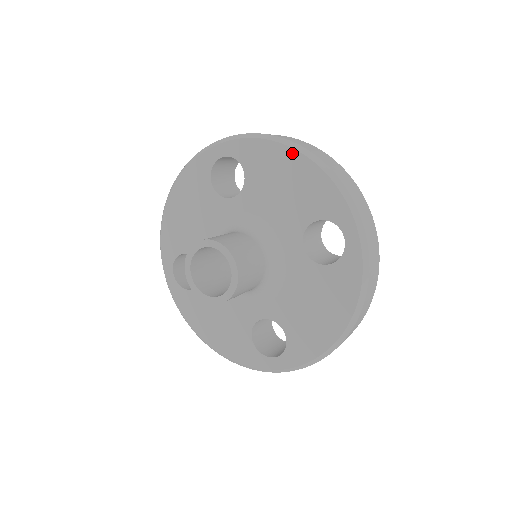
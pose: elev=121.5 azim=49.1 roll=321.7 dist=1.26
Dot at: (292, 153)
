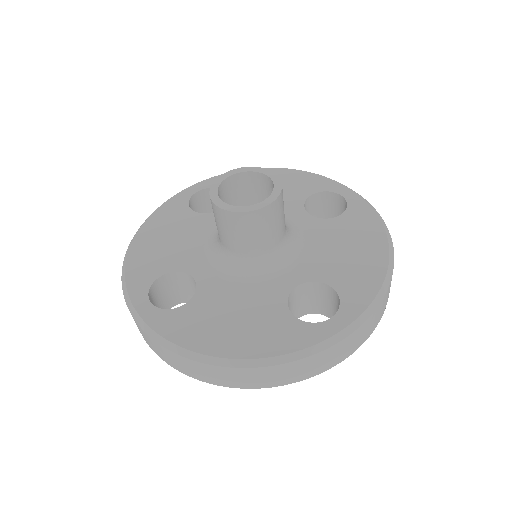
Dot at: occluded
